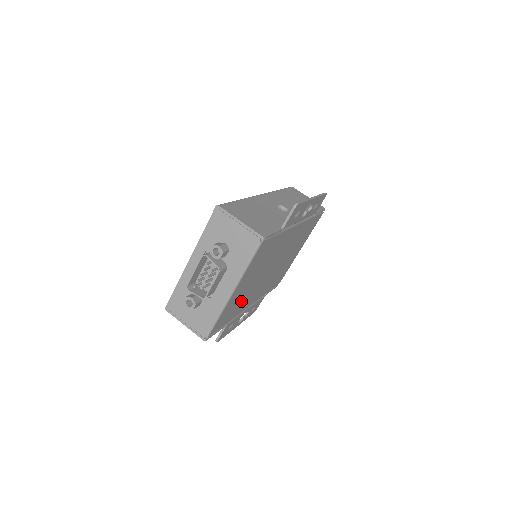
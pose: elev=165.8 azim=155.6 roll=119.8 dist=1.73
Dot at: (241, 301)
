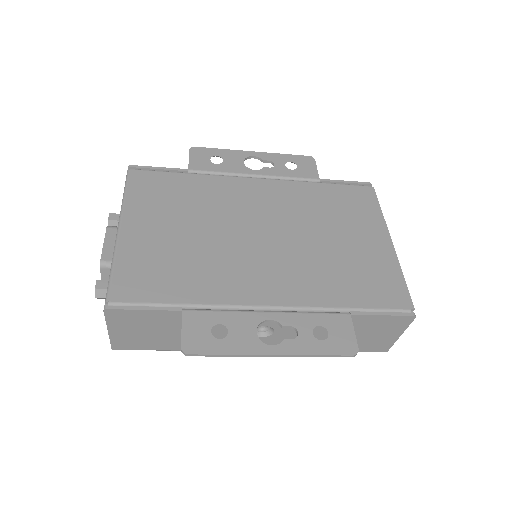
Dot at: (190, 267)
